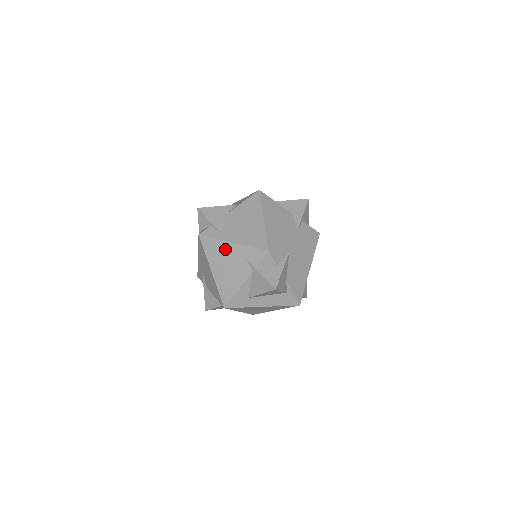
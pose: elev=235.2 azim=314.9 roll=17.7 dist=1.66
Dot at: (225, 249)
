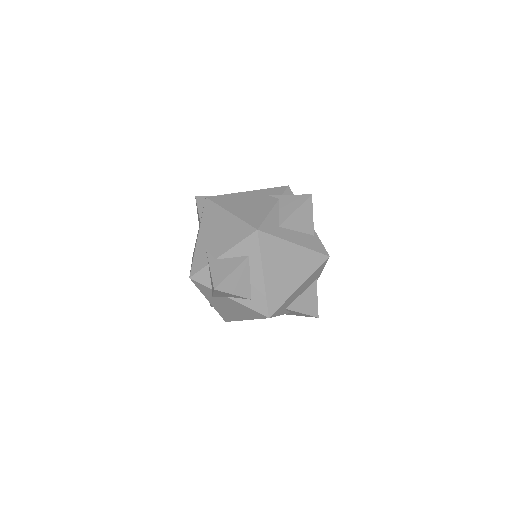
Dot at: (241, 196)
